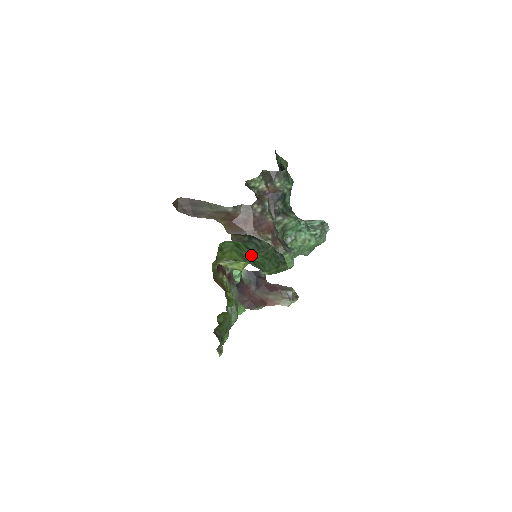
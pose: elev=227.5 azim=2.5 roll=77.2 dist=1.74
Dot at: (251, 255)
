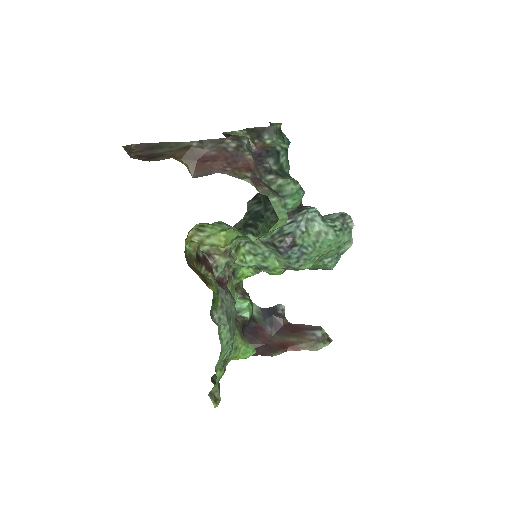
Dot at: occluded
